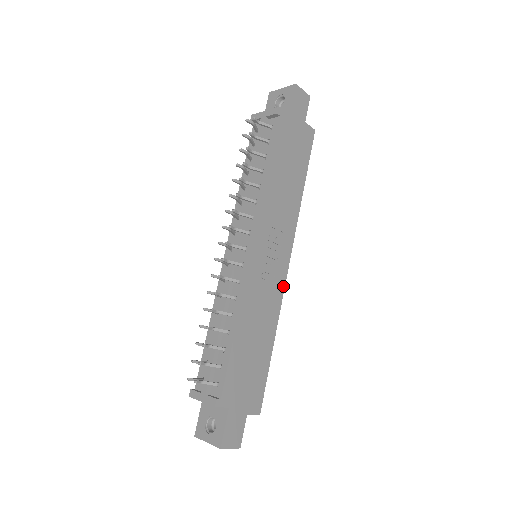
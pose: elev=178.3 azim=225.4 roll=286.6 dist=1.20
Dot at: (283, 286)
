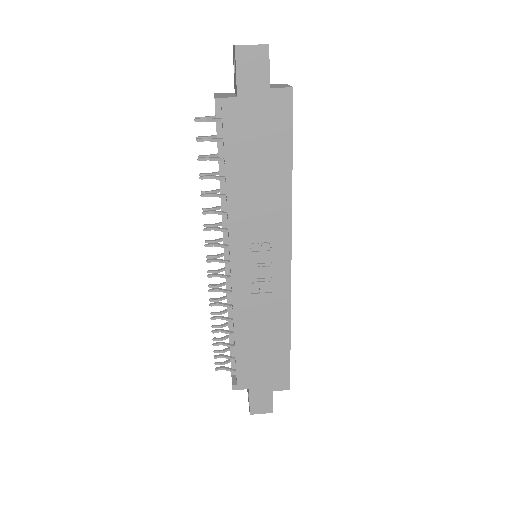
Dot at: (288, 285)
